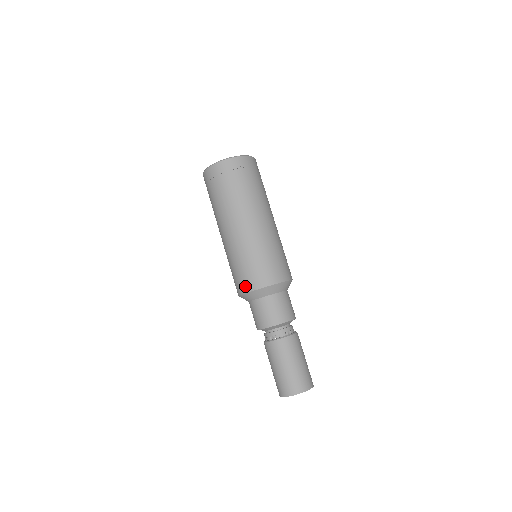
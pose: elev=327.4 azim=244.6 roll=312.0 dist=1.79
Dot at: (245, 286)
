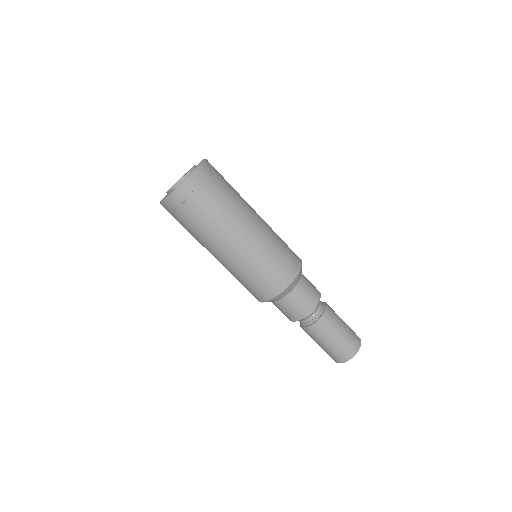
Dot at: (258, 298)
